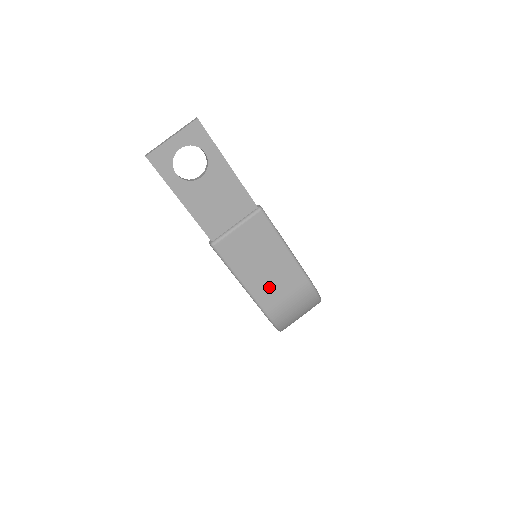
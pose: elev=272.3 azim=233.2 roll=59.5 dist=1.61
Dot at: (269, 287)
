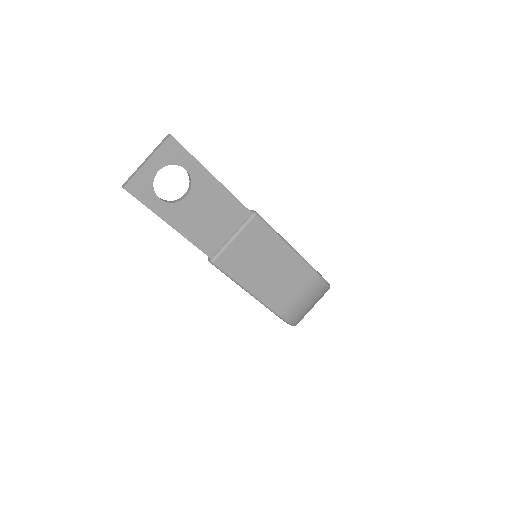
Dot at: (277, 289)
